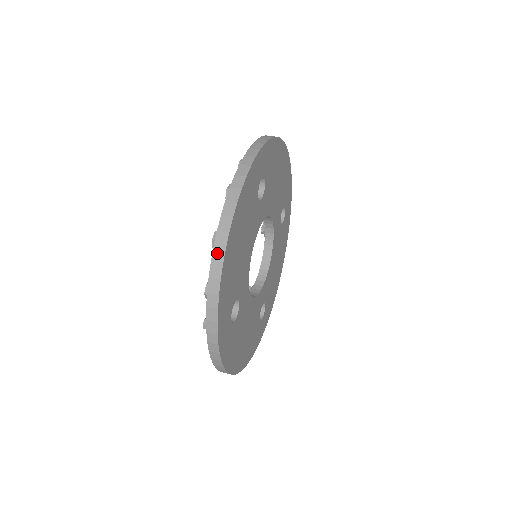
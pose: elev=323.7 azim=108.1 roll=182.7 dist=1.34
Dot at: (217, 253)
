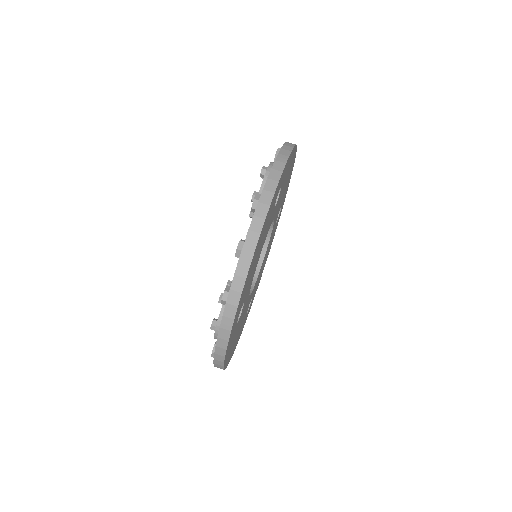
Dot at: occluded
